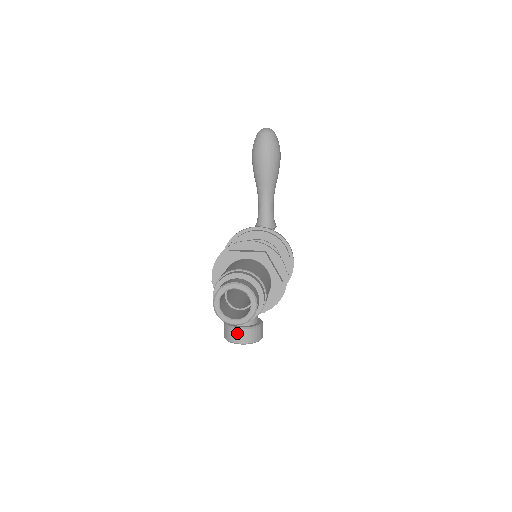
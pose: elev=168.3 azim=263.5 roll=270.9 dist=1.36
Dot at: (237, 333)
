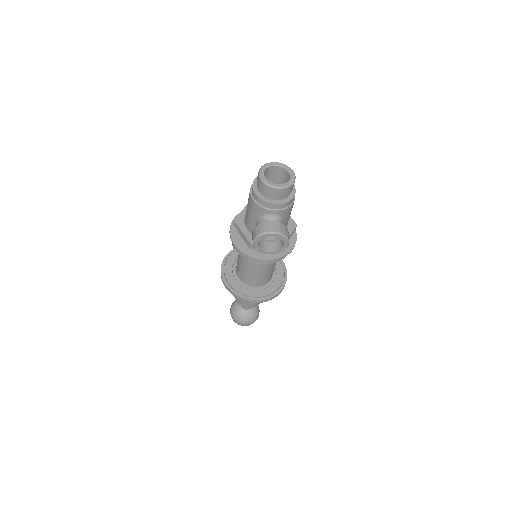
Dot at: (270, 224)
